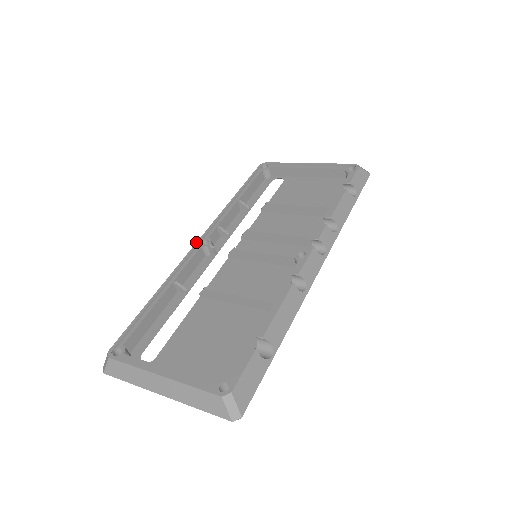
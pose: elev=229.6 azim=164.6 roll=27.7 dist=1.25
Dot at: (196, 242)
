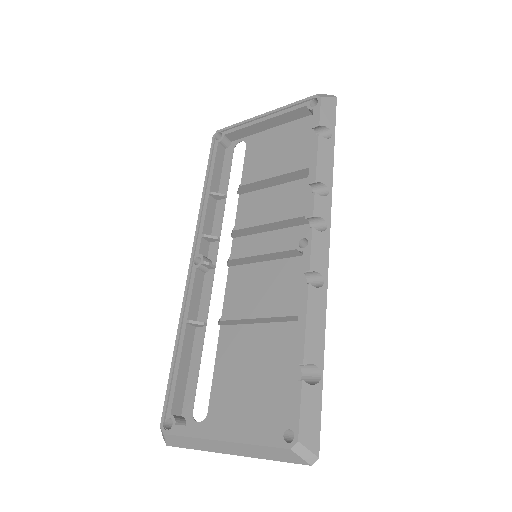
Dot at: (189, 264)
